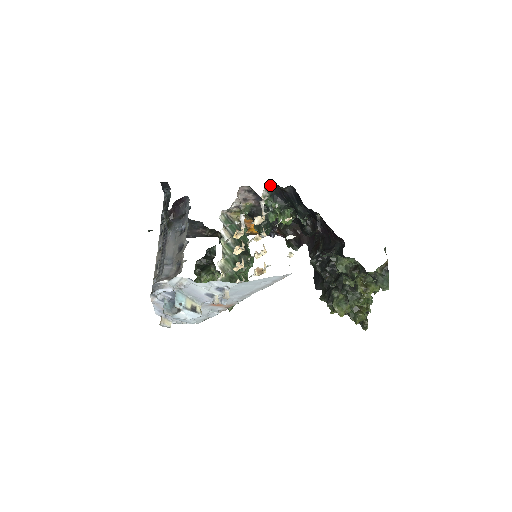
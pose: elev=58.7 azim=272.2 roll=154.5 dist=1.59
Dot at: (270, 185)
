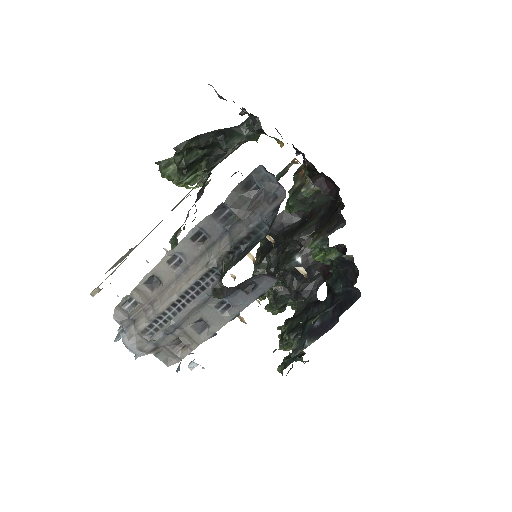
Dot at: occluded
